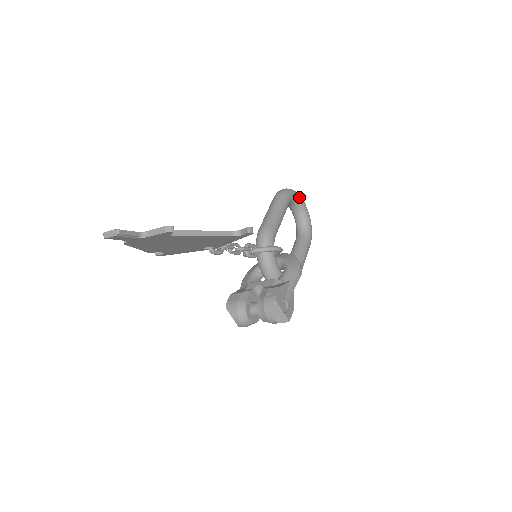
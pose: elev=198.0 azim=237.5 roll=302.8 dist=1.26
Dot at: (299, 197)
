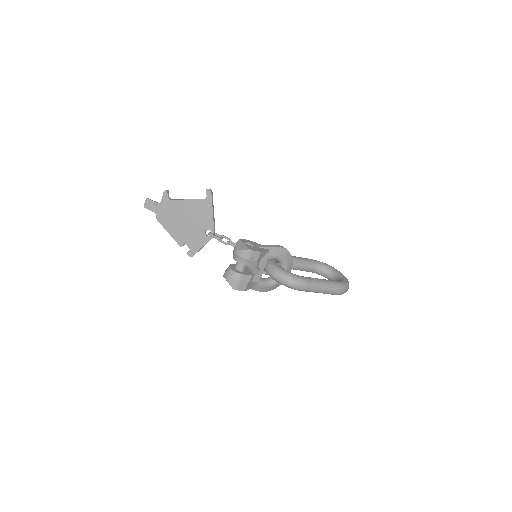
Dot at: (333, 268)
